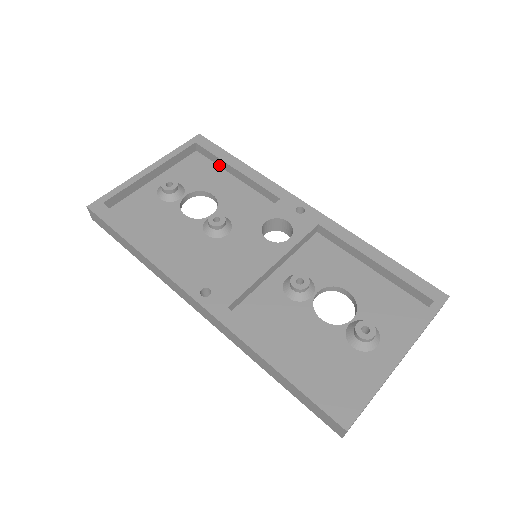
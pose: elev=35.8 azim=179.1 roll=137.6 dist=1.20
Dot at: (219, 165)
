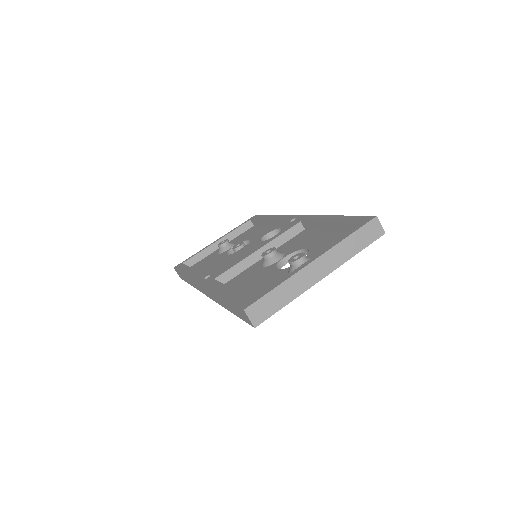
Dot at: (262, 226)
